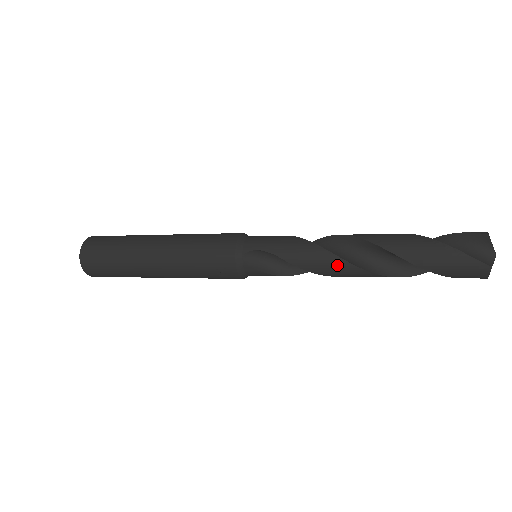
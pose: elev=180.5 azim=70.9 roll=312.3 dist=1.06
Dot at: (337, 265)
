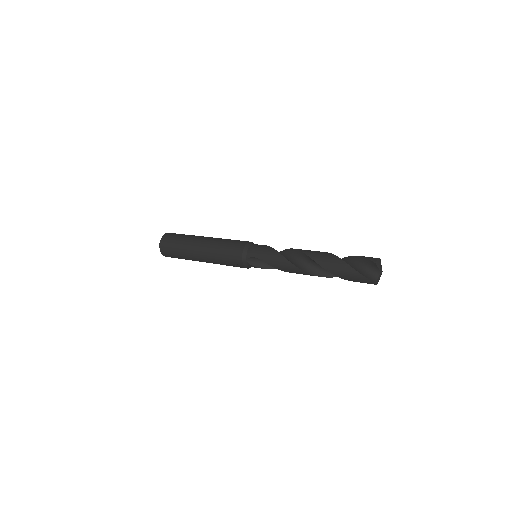
Dot at: (296, 271)
